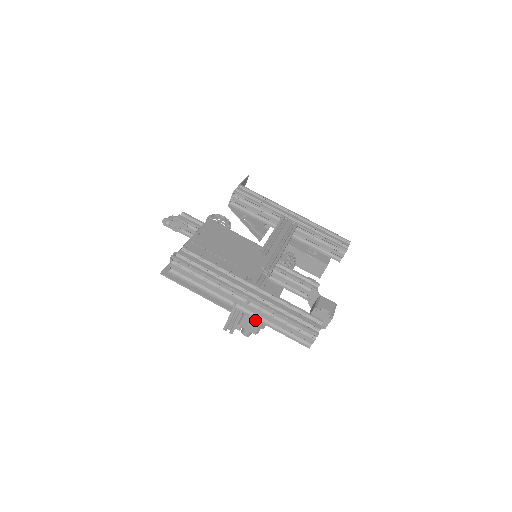
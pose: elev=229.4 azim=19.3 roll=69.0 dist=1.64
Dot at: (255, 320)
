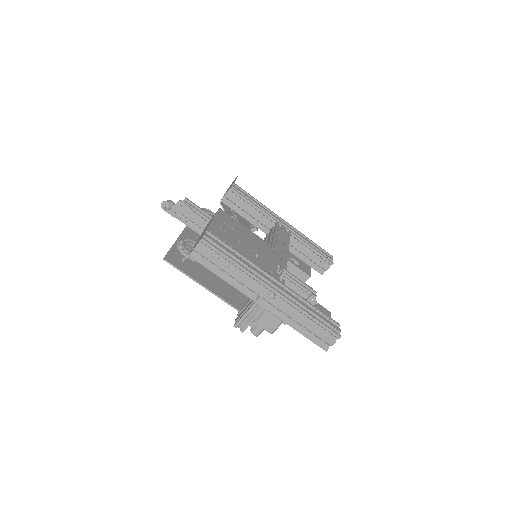
Dot at: (276, 317)
